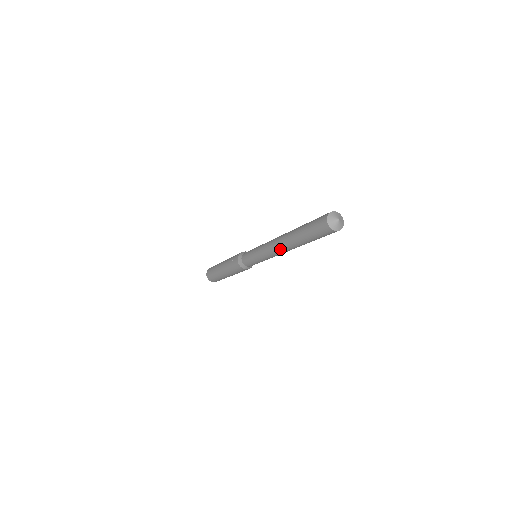
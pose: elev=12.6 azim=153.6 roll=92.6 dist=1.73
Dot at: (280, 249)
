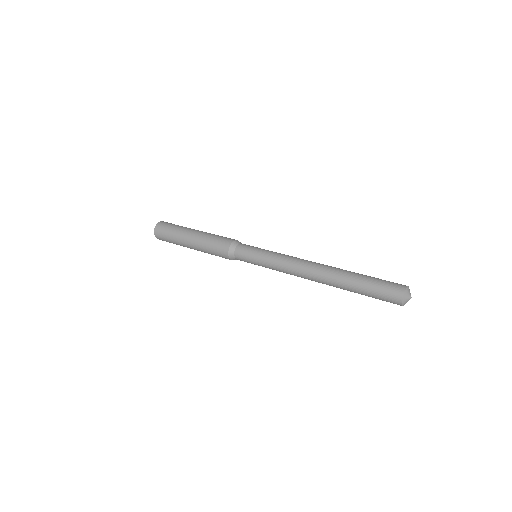
Dot at: occluded
